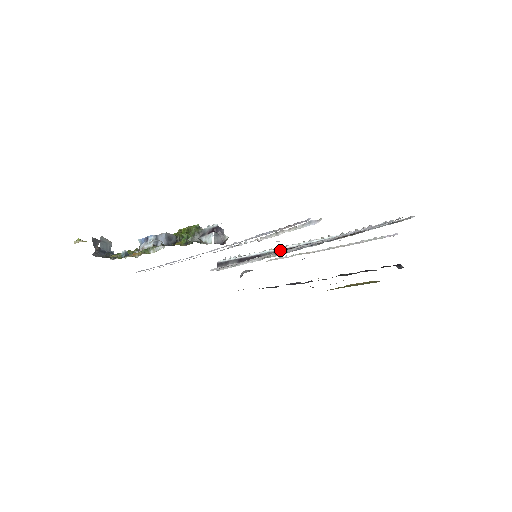
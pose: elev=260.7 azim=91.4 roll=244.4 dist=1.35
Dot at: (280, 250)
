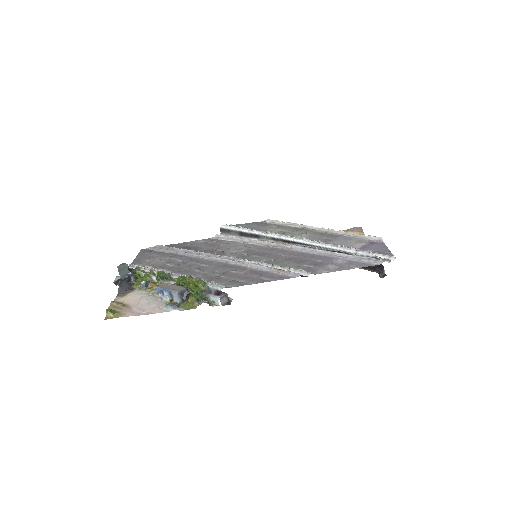
Dot at: (277, 238)
